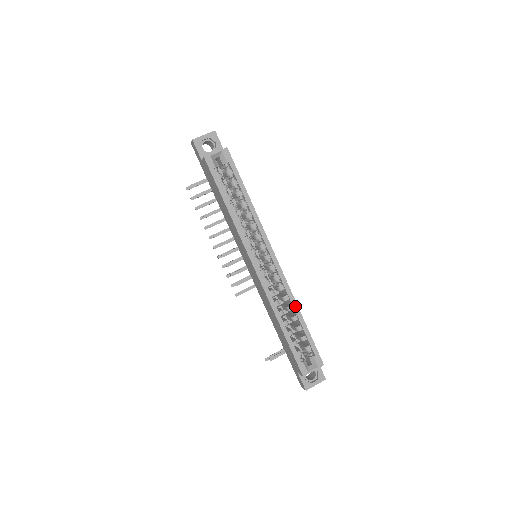
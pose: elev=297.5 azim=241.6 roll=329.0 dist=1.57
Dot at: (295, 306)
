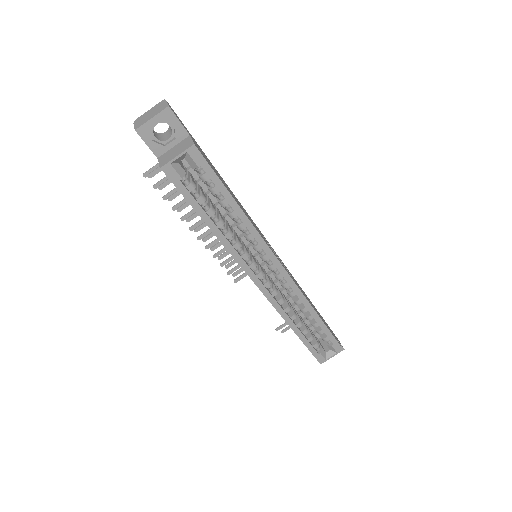
Dot at: (310, 309)
